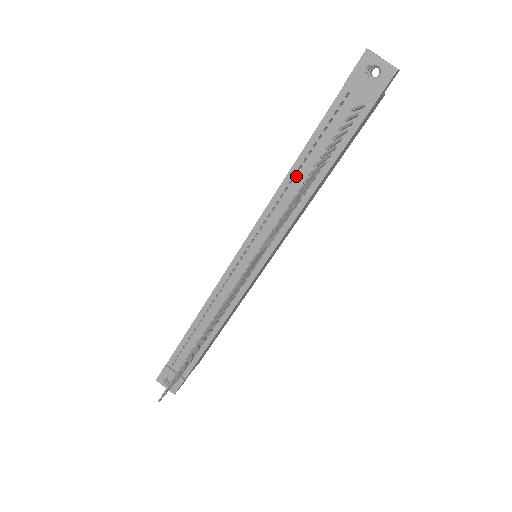
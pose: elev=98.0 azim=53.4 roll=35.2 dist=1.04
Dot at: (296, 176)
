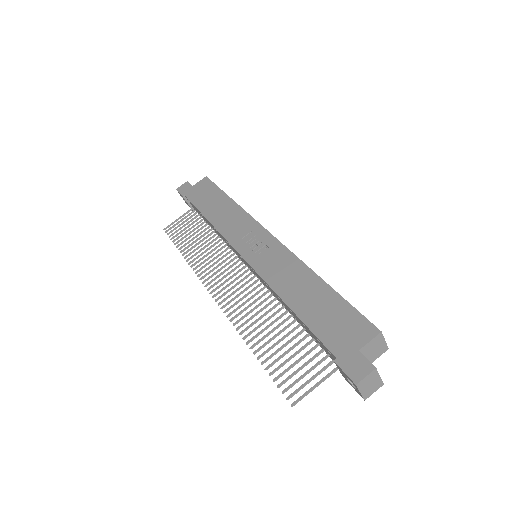
Dot at: (287, 307)
